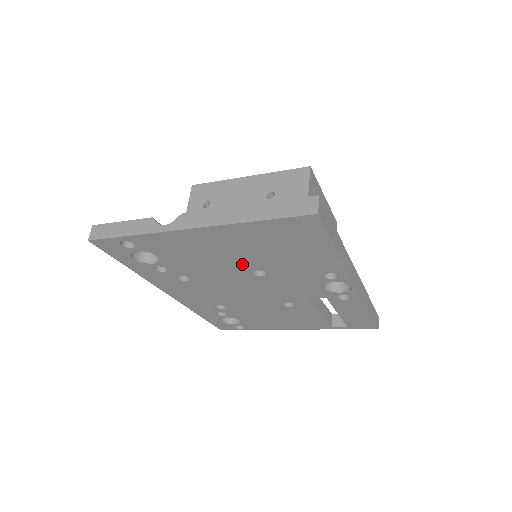
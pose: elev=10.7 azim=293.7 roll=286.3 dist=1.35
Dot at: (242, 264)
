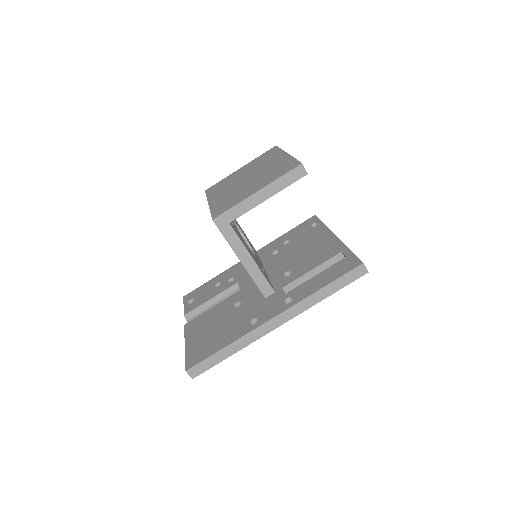
Dot at: occluded
